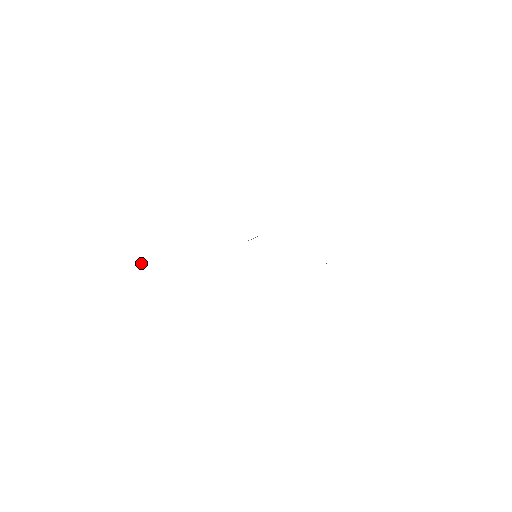
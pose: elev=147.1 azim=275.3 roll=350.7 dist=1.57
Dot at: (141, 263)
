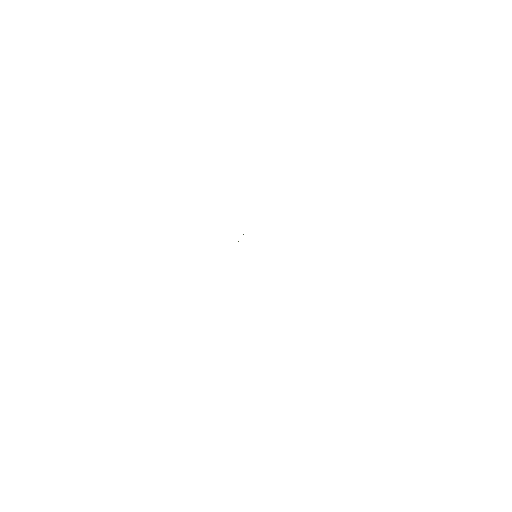
Dot at: occluded
